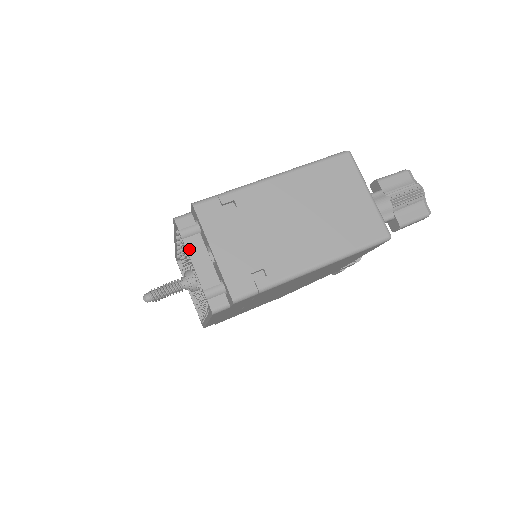
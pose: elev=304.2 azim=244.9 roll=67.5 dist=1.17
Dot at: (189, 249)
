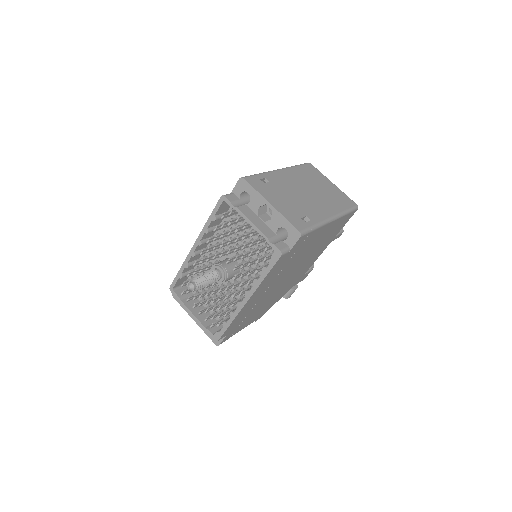
Dot at: (244, 213)
